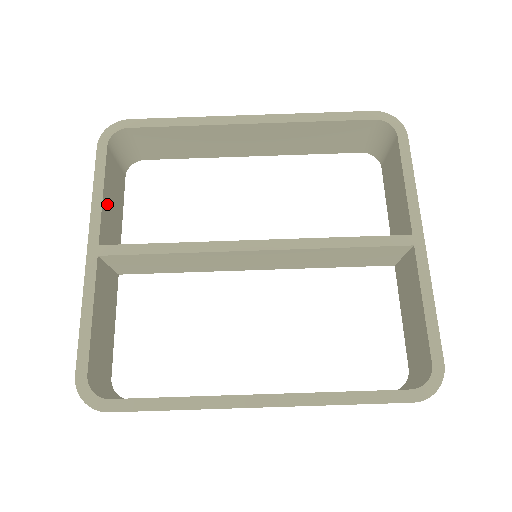
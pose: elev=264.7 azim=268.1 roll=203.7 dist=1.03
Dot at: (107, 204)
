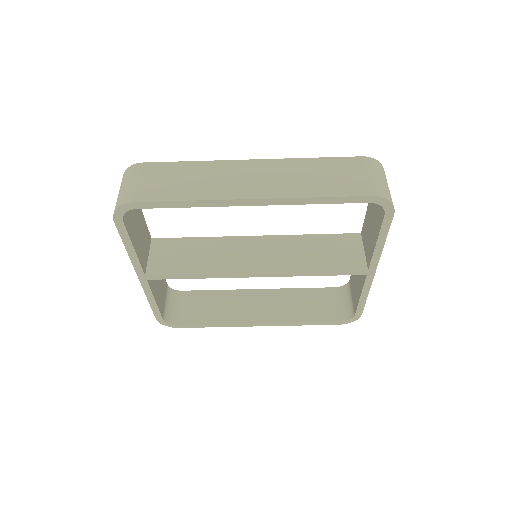
Dot at: (137, 244)
